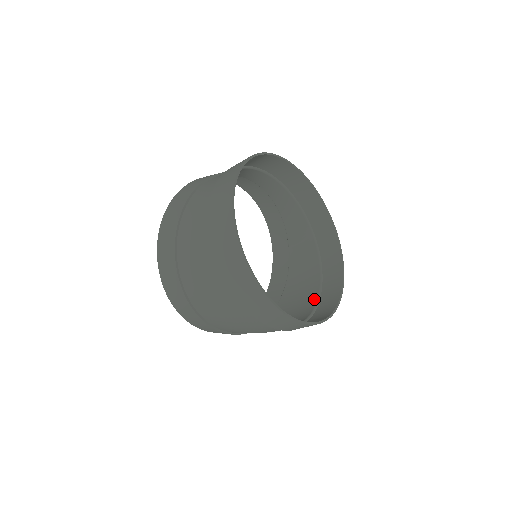
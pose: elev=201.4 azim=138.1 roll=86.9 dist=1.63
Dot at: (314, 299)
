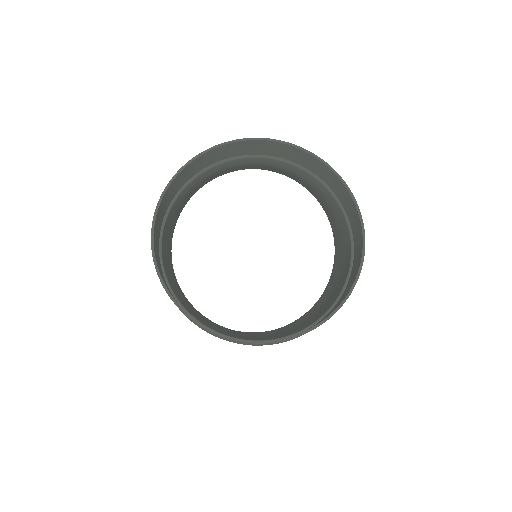
Dot at: (338, 293)
